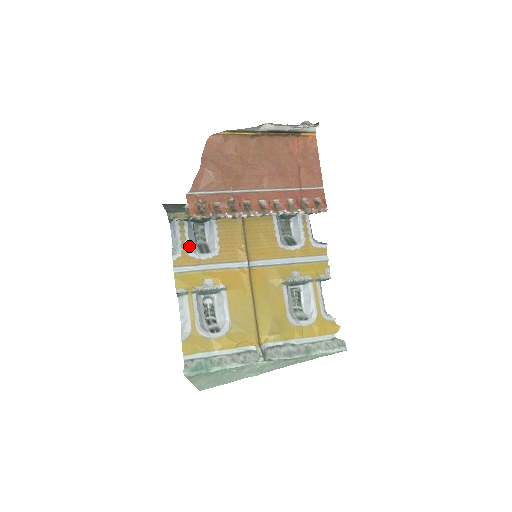
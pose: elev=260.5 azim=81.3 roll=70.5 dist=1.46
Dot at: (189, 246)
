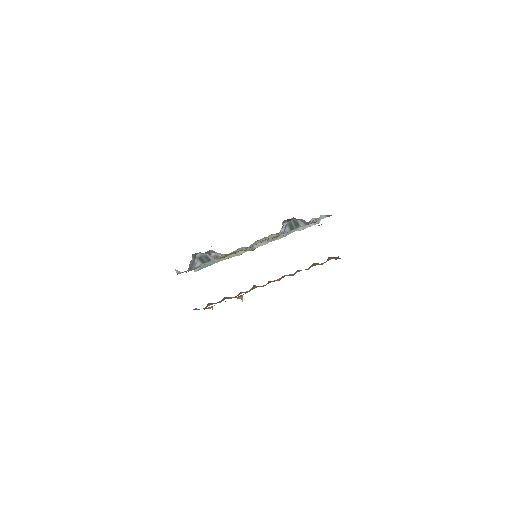
Dot at: occluded
